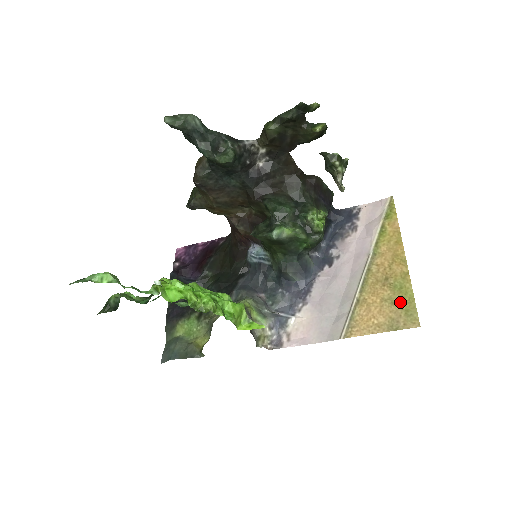
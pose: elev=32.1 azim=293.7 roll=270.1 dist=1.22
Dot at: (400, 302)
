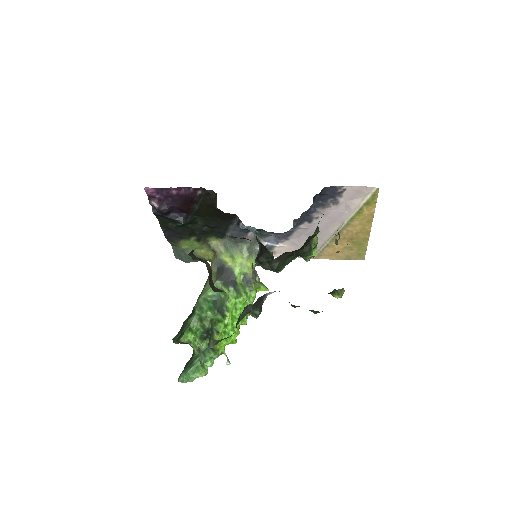
Dot at: (356, 250)
